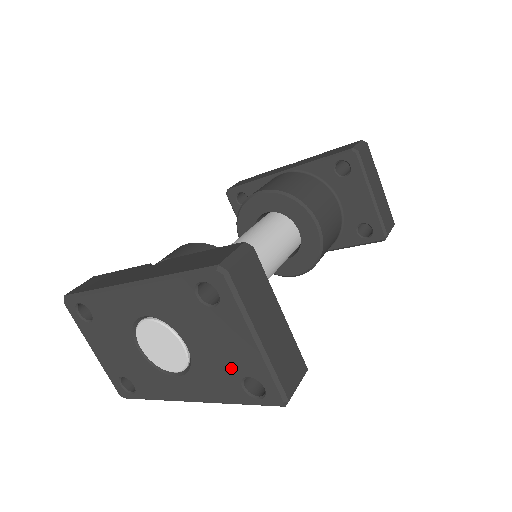
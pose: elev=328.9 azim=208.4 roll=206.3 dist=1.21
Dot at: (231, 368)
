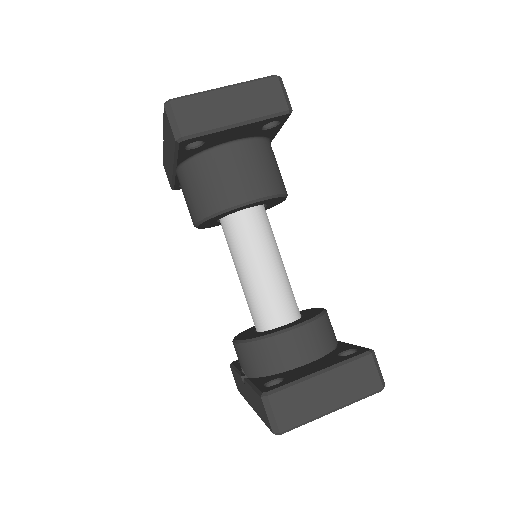
Dot at: occluded
